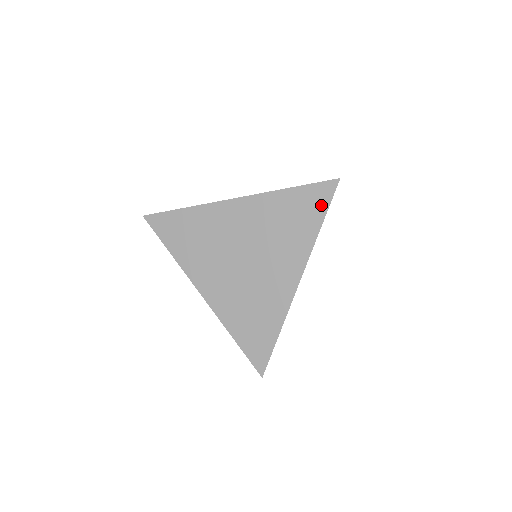
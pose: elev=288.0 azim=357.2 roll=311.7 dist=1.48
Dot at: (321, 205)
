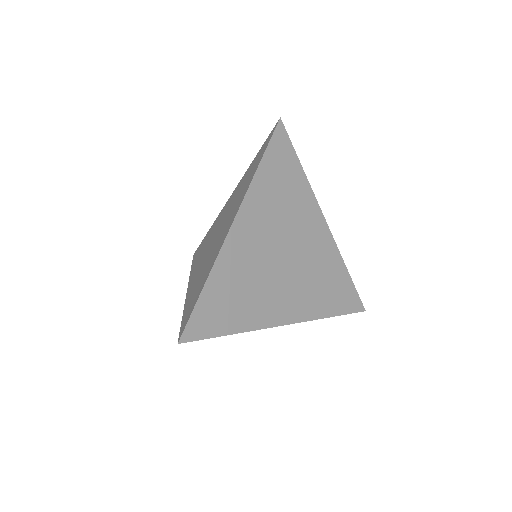
Dot at: (288, 152)
